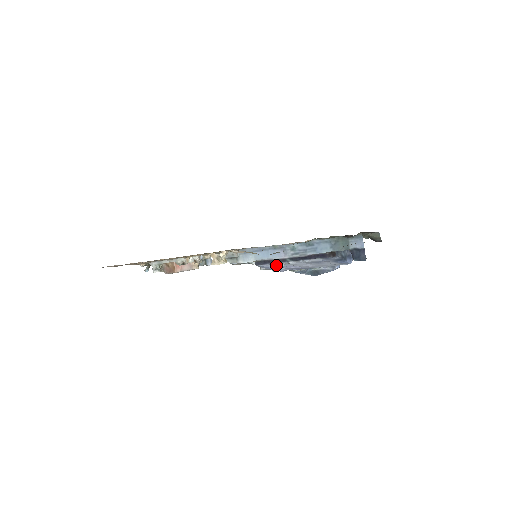
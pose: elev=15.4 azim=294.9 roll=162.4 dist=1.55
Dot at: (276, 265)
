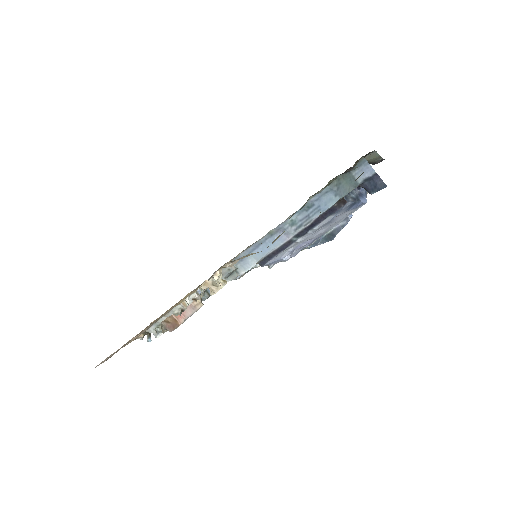
Dot at: (284, 253)
